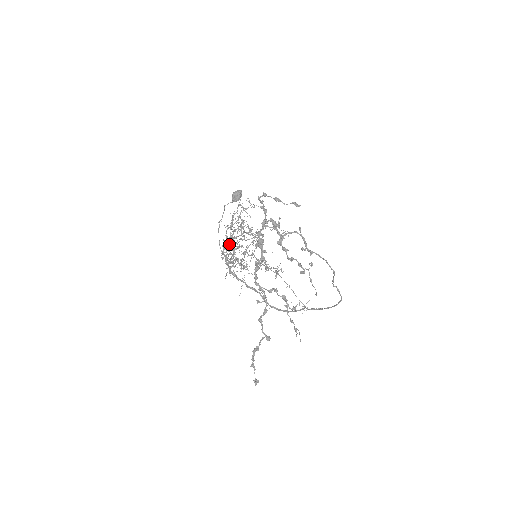
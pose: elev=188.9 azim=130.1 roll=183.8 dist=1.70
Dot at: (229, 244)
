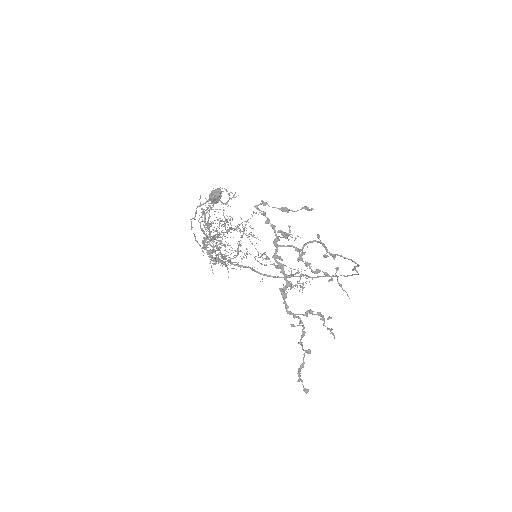
Dot at: occluded
